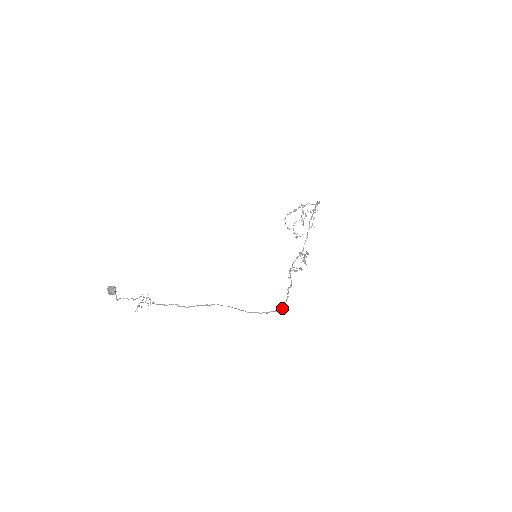
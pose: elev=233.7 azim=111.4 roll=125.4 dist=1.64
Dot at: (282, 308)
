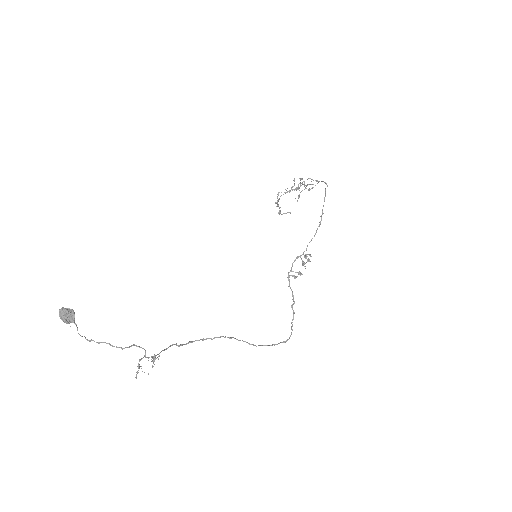
Dot at: (290, 336)
